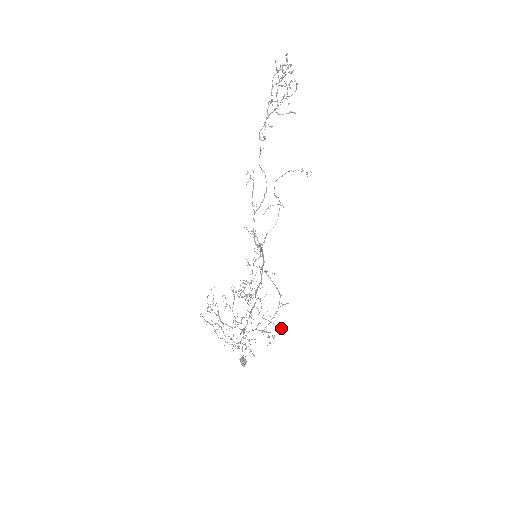
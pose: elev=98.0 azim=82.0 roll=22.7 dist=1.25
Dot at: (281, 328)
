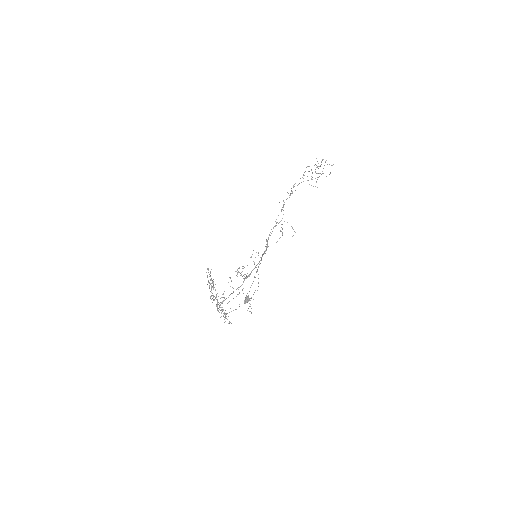
Dot at: (249, 311)
